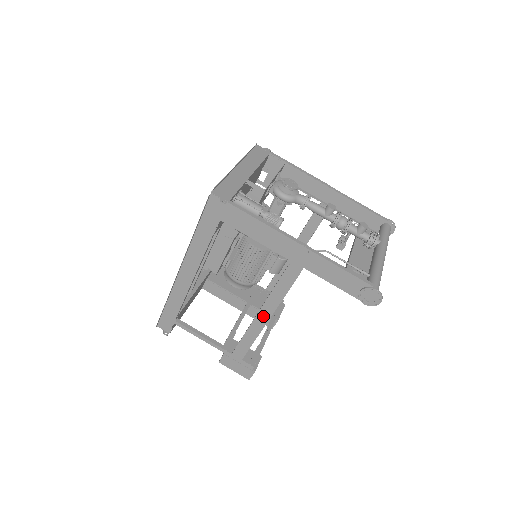
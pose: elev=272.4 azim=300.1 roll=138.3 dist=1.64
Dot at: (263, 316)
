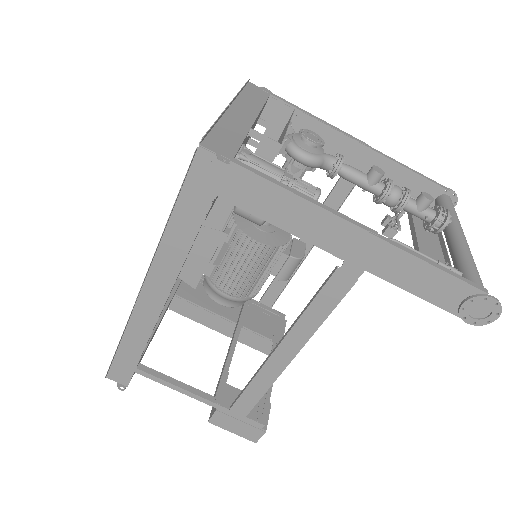
Dot at: (285, 352)
